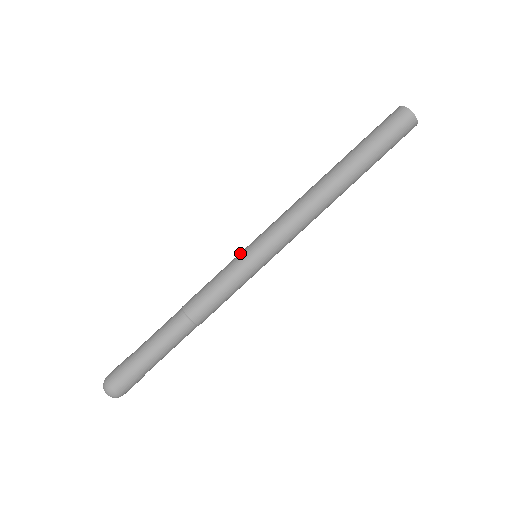
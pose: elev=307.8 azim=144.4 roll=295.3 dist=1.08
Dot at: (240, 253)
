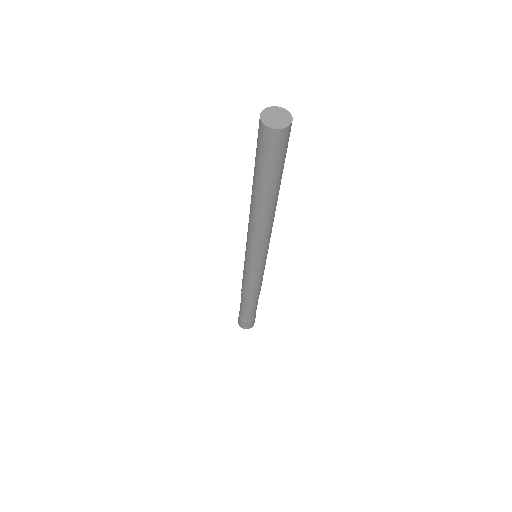
Dot at: (245, 264)
